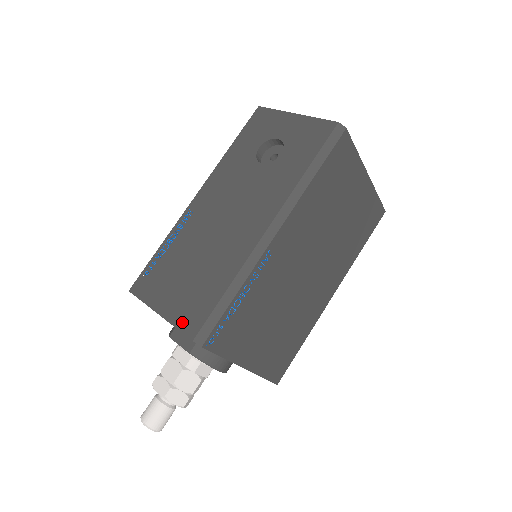
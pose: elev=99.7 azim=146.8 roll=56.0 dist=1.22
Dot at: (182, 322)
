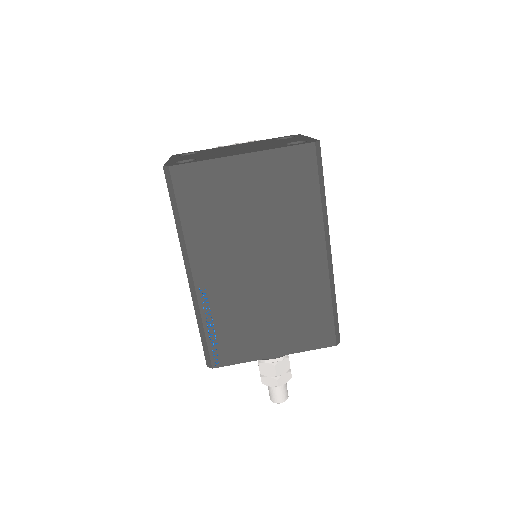
Dot at: occluded
